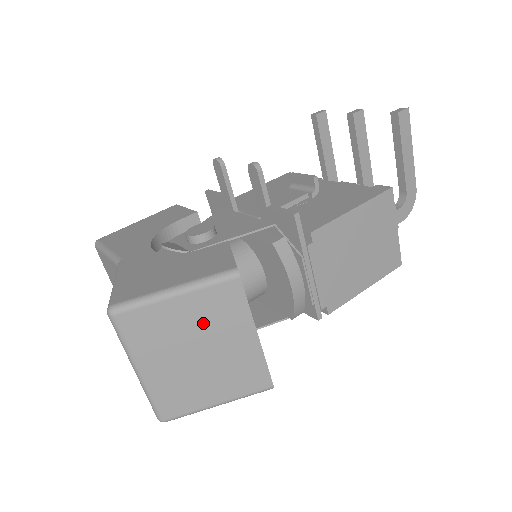
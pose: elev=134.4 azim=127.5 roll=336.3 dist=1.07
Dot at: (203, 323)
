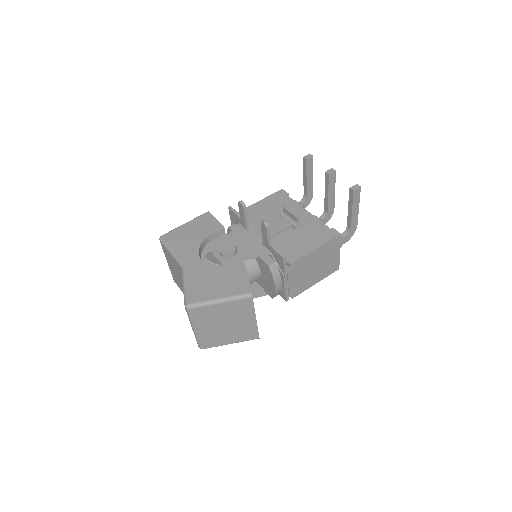
Dot at: (231, 314)
